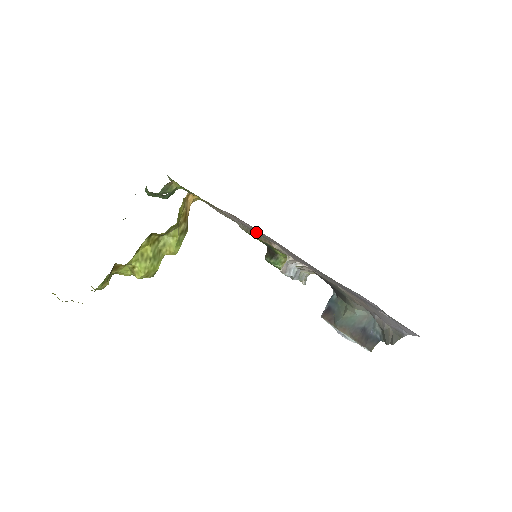
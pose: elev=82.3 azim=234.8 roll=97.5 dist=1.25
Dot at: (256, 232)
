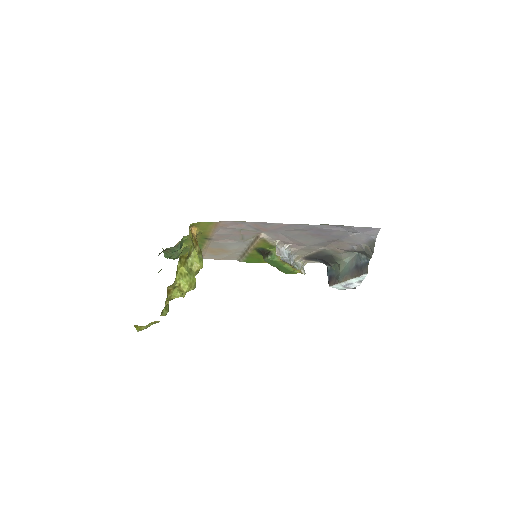
Dot at: (245, 231)
